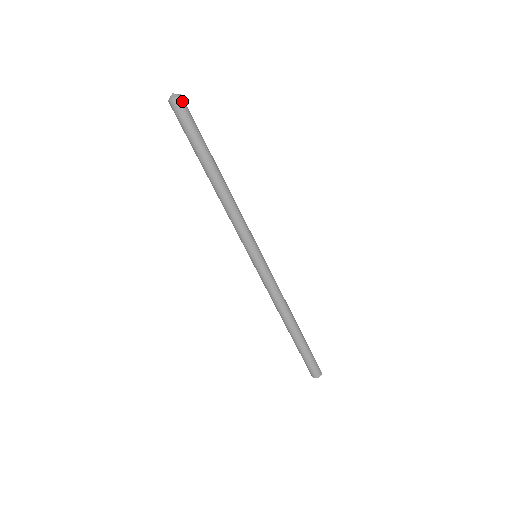
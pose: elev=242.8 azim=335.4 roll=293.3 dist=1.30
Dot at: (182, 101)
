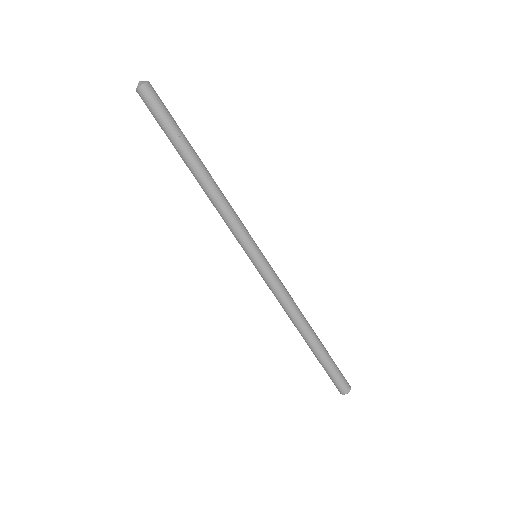
Dot at: (149, 89)
